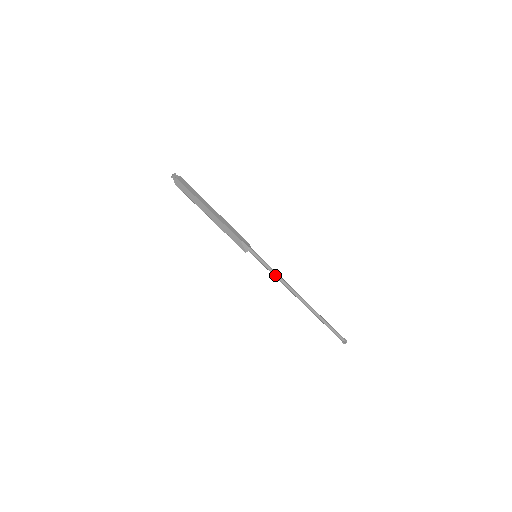
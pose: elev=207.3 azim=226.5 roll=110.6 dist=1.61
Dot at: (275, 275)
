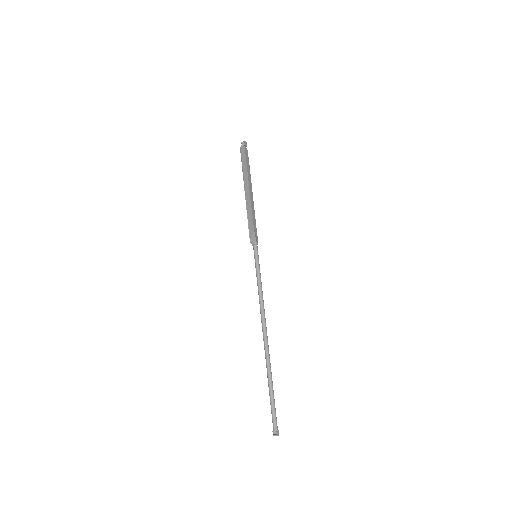
Dot at: (259, 287)
